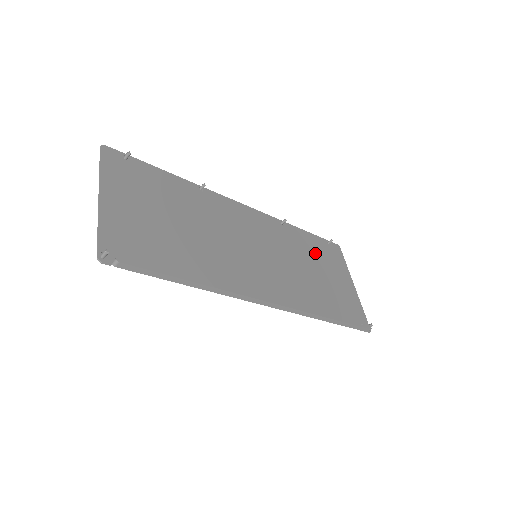
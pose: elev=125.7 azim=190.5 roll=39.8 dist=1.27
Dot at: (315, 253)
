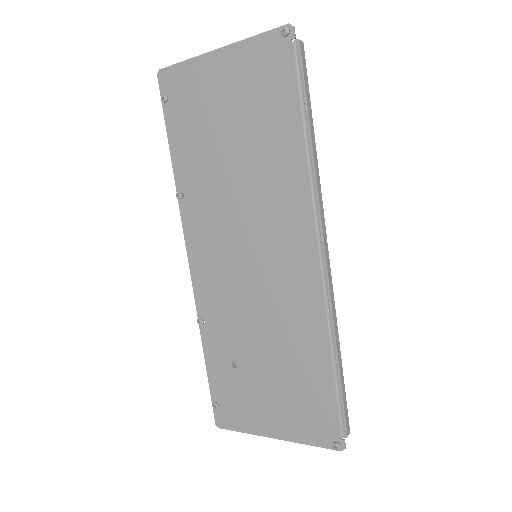
Dot at: (236, 370)
